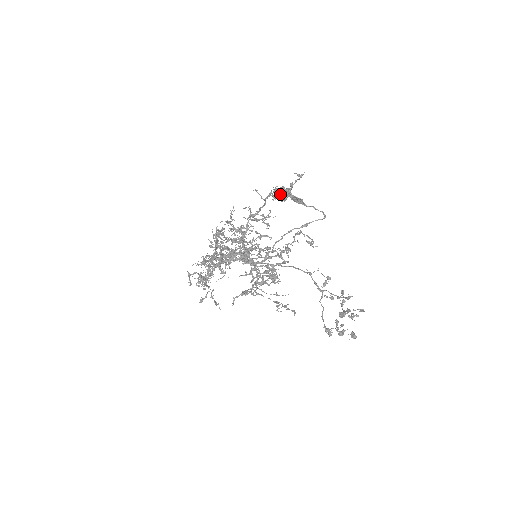
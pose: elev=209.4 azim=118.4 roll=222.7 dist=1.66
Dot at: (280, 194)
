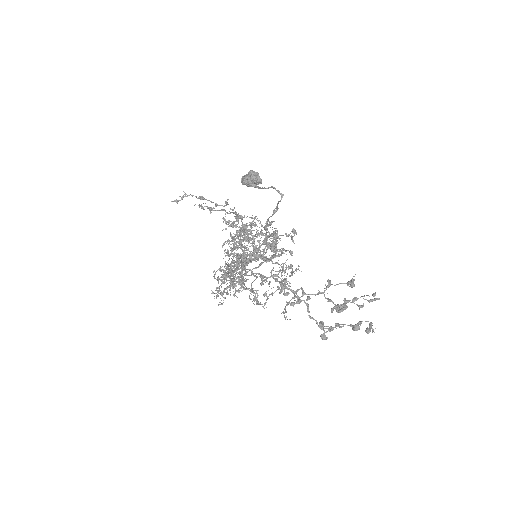
Dot at: occluded
